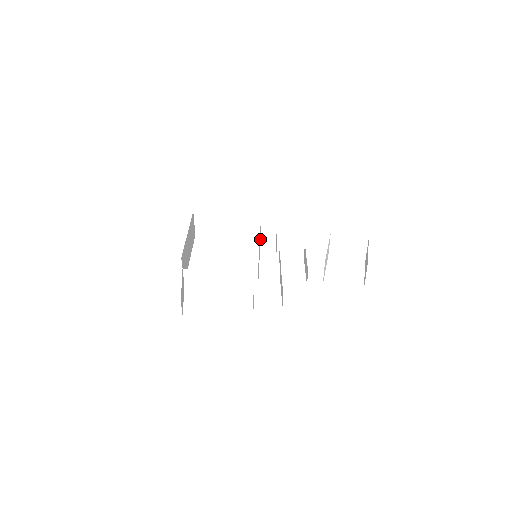
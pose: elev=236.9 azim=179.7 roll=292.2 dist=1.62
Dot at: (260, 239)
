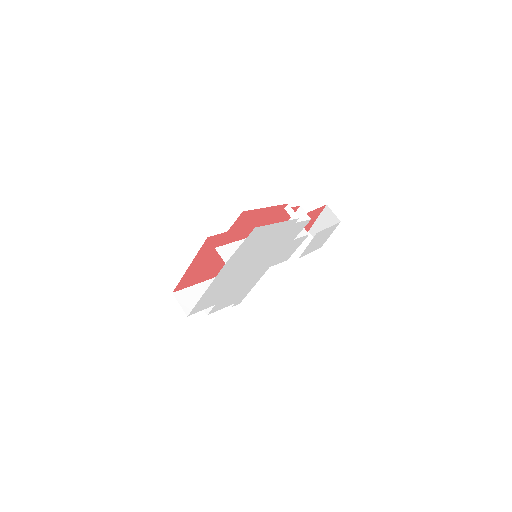
Dot at: (243, 289)
